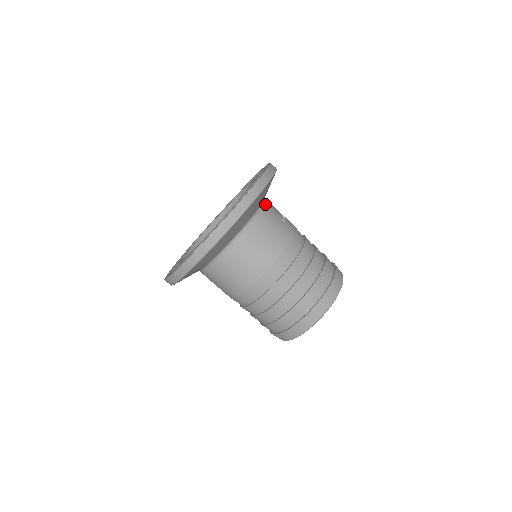
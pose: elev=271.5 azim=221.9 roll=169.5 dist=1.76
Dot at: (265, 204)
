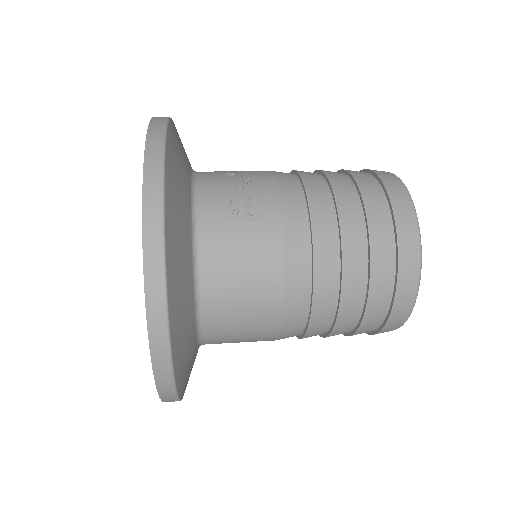
Dot at: (199, 224)
